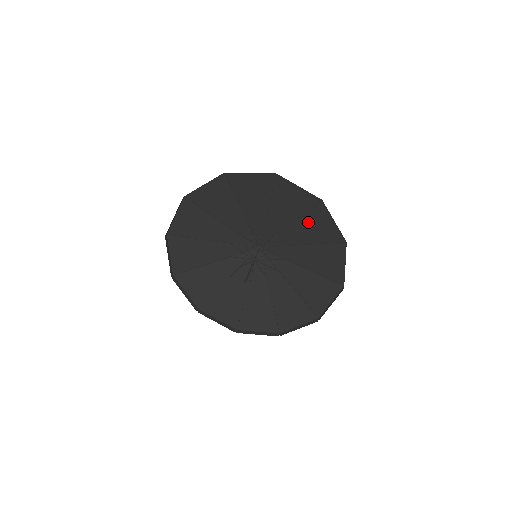
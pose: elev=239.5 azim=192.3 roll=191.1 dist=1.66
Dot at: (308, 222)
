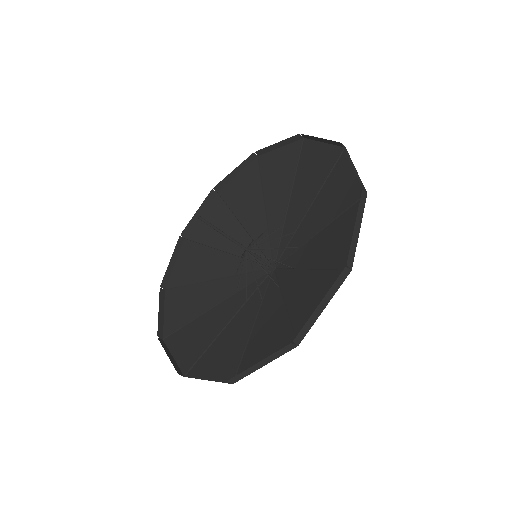
Dot at: (328, 192)
